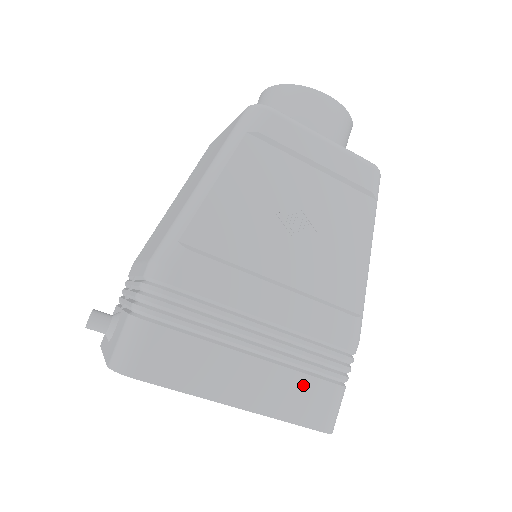
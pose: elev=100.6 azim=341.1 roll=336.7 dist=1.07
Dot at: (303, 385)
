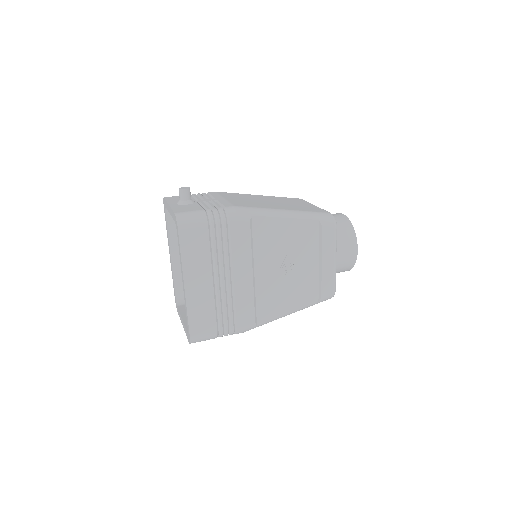
Dot at: (209, 314)
